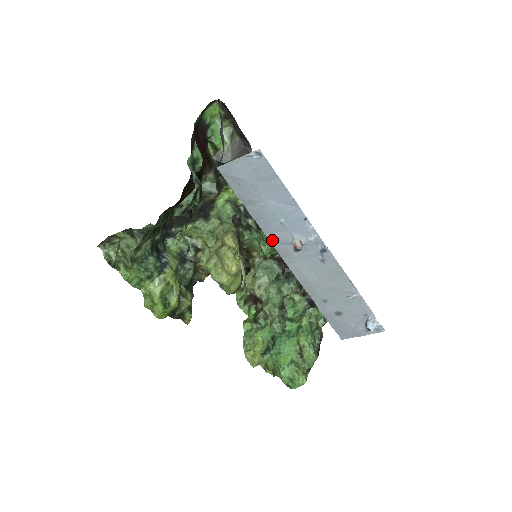
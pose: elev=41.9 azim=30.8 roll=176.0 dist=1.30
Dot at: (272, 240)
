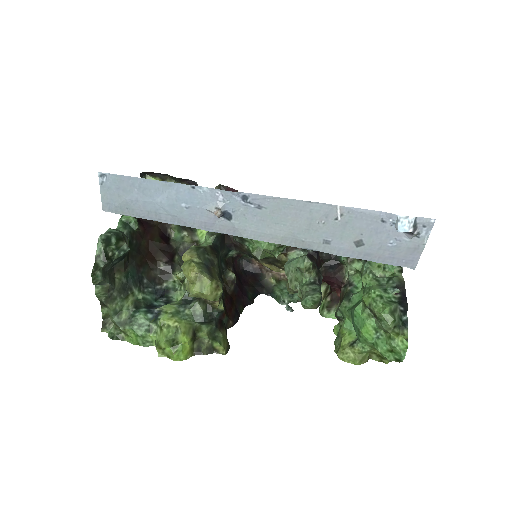
Dot at: (205, 228)
